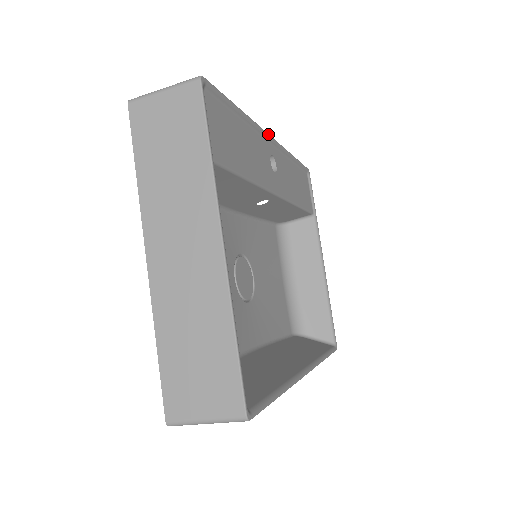
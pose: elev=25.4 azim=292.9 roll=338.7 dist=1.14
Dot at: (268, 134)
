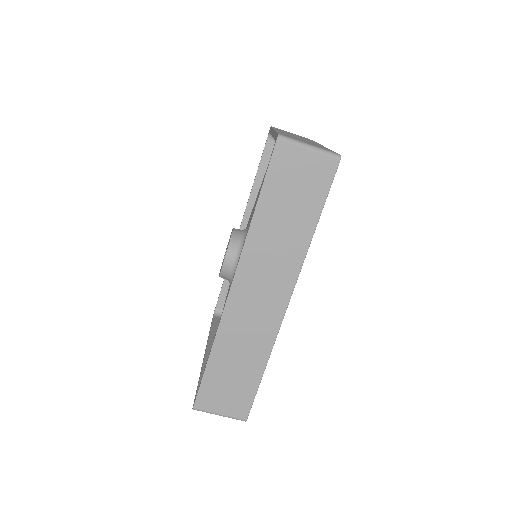
Dot at: occluded
